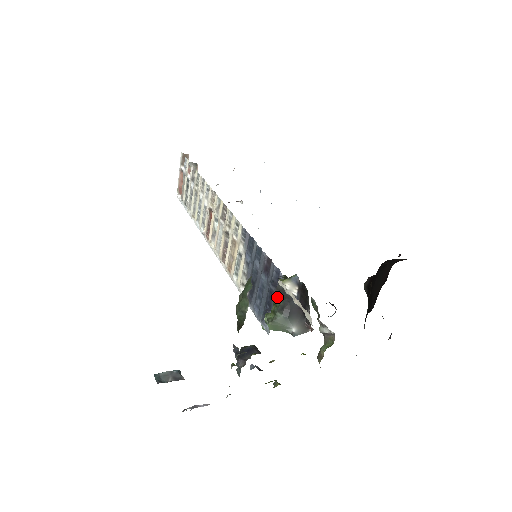
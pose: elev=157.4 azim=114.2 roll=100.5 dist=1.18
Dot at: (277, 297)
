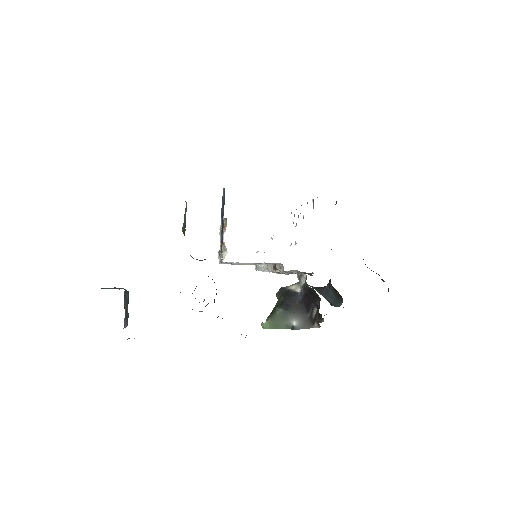
Dot at: (280, 298)
